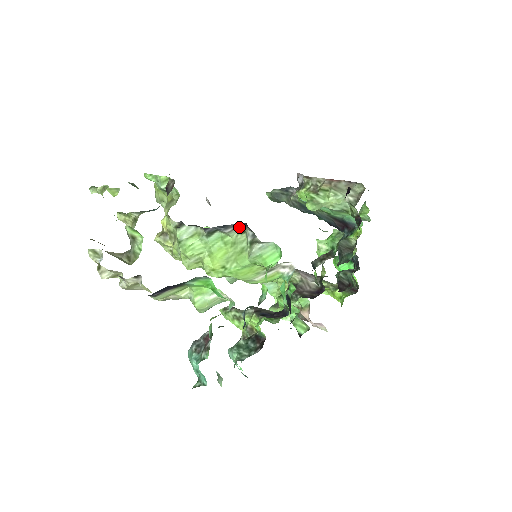
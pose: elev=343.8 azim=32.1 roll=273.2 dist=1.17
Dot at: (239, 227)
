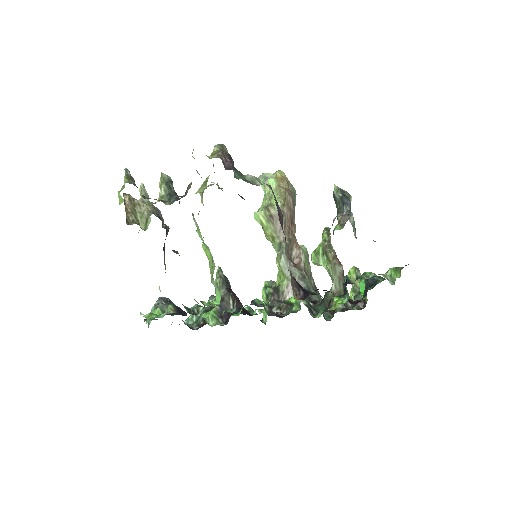
Dot at: occluded
